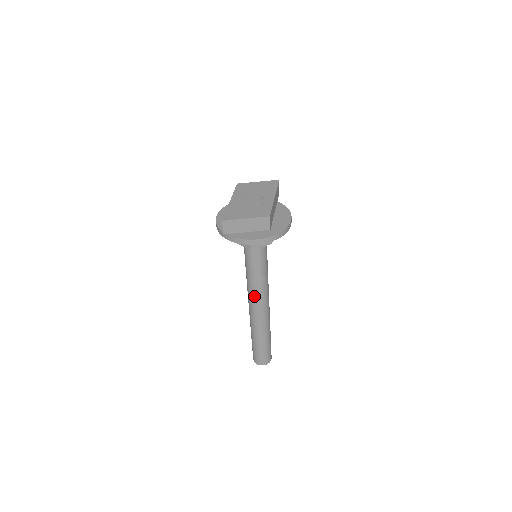
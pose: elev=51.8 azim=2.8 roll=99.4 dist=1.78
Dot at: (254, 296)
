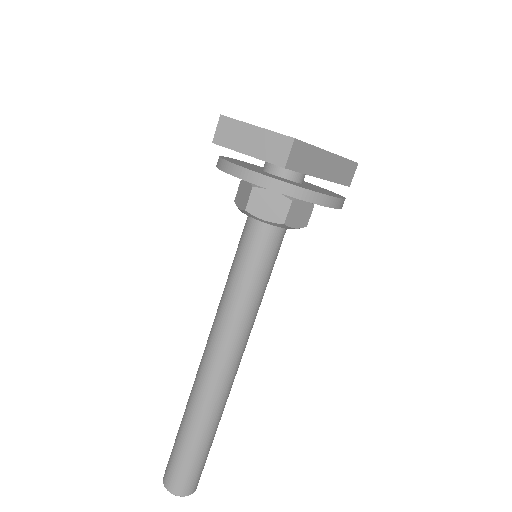
Dot at: (216, 327)
